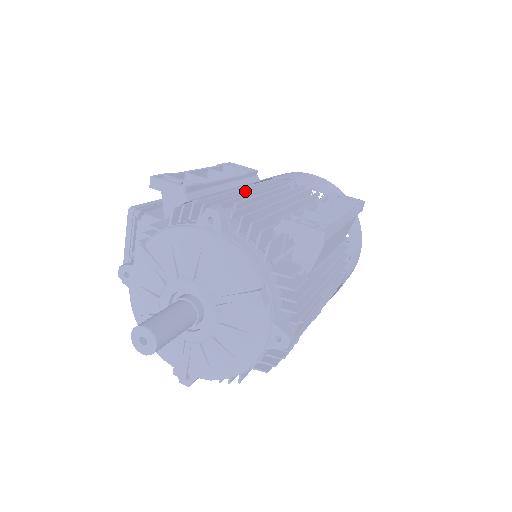
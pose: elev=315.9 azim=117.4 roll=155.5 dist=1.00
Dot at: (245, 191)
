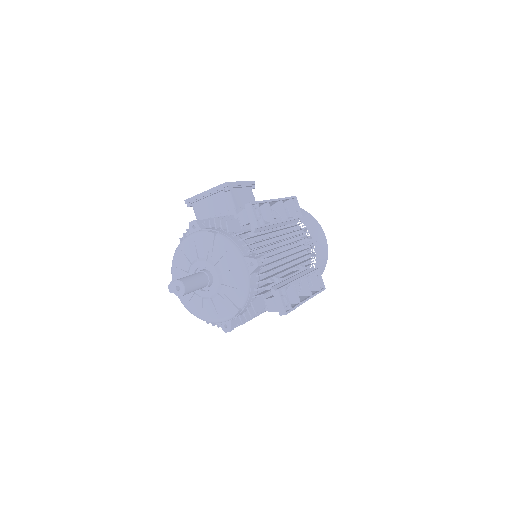
Dot at: occluded
